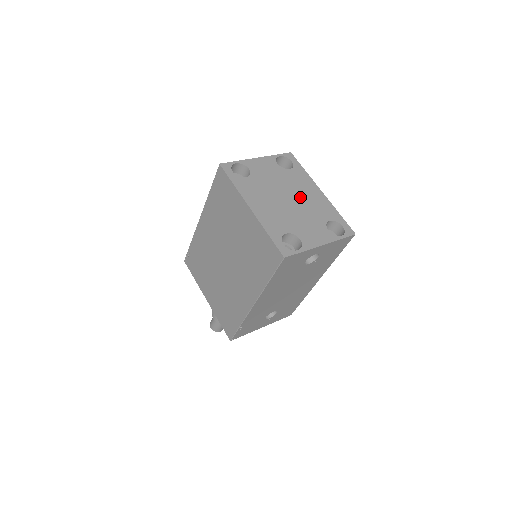
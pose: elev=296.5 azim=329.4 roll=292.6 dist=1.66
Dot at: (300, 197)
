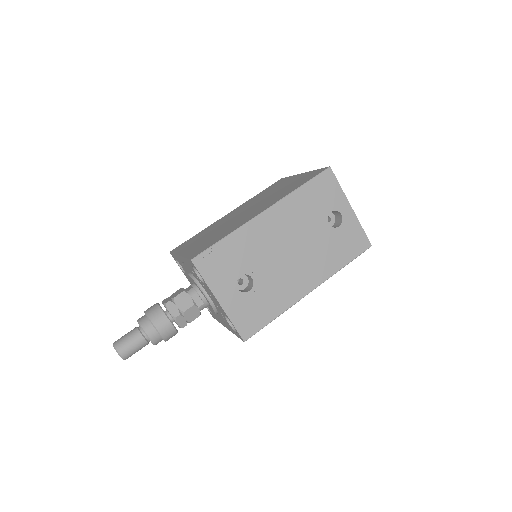
Dot at: occluded
